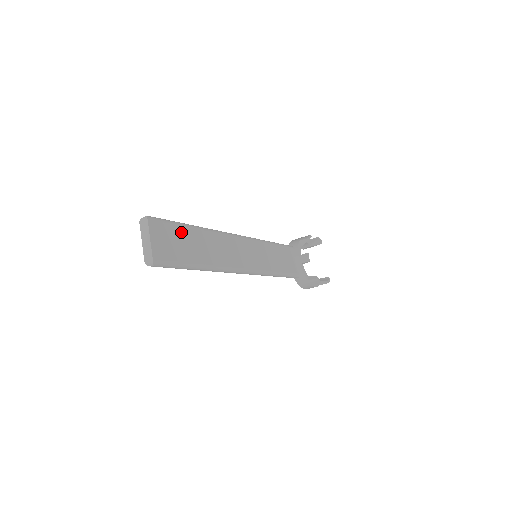
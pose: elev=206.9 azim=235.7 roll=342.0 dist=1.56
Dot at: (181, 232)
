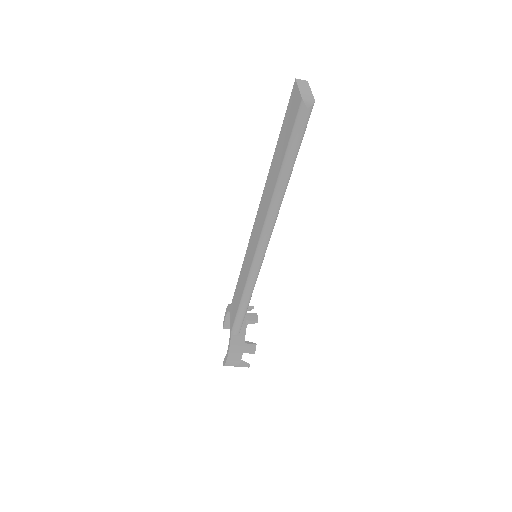
Dot at: occluded
